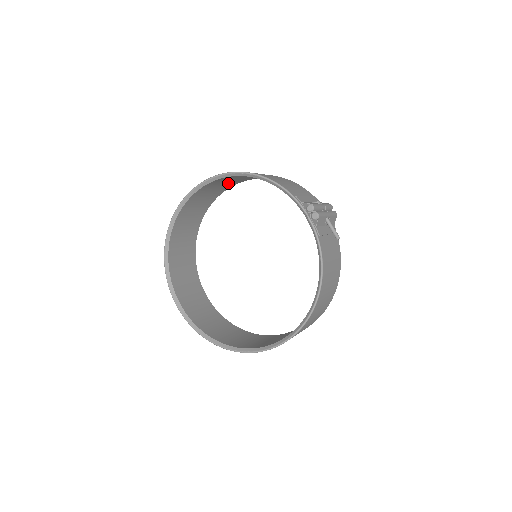
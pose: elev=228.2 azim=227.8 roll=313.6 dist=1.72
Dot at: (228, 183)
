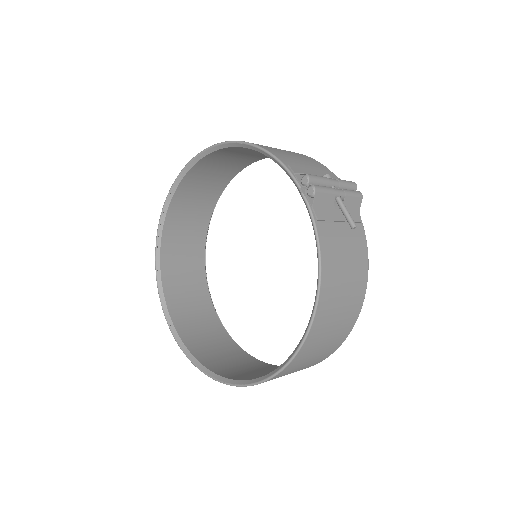
Dot at: (231, 164)
